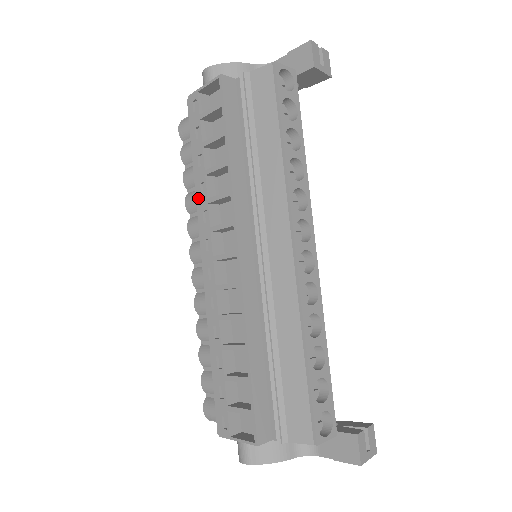
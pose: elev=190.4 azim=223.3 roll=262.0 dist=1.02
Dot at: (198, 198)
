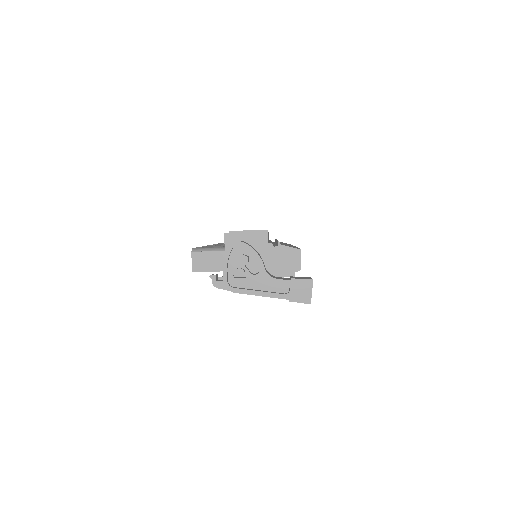
Dot at: occluded
